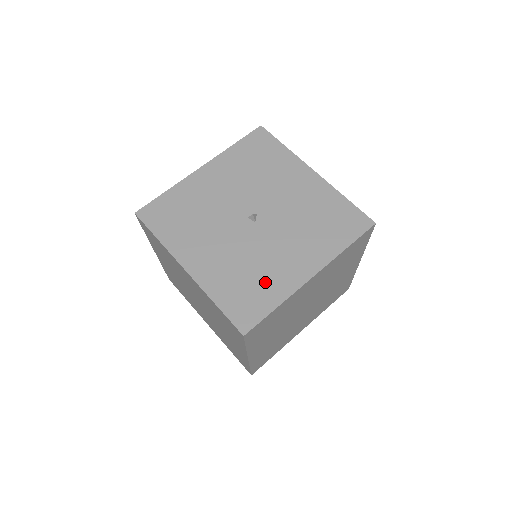
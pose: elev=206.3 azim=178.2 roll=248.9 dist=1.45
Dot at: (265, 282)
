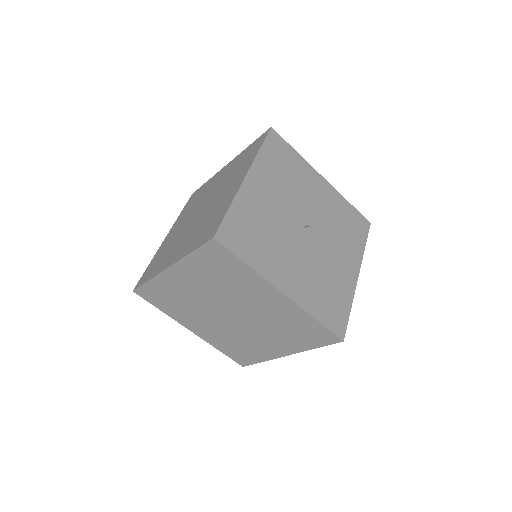
Dot at: (336, 289)
